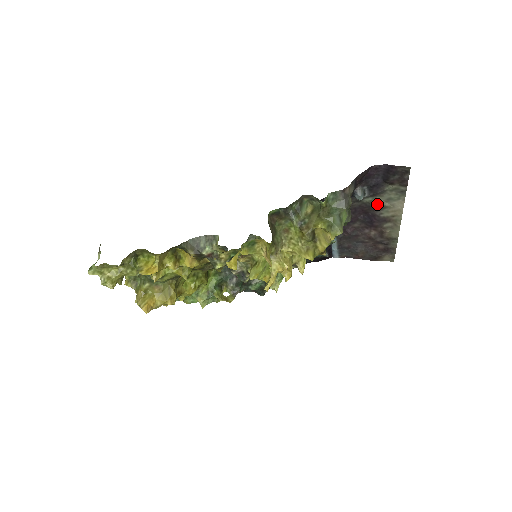
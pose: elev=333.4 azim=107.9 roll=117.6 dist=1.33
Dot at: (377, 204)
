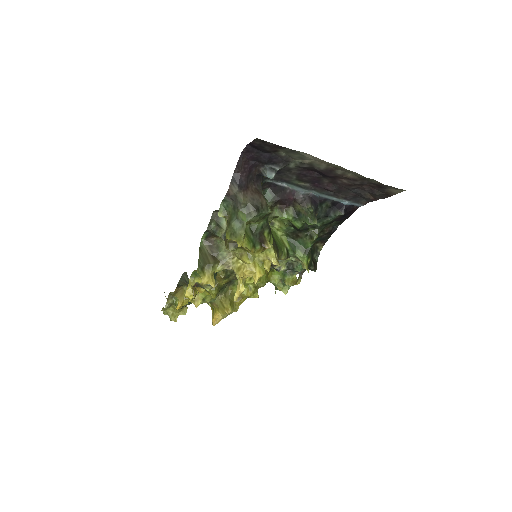
Dot at: (304, 164)
